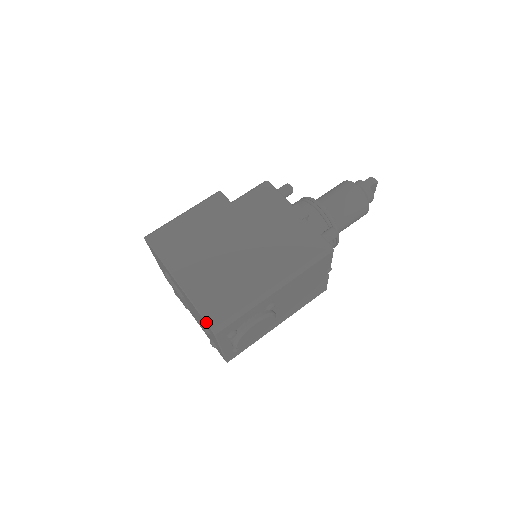
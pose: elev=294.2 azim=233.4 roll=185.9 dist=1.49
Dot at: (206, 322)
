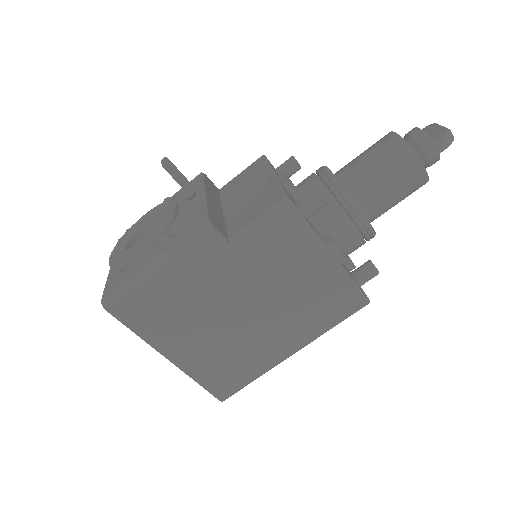
Dot at: occluded
